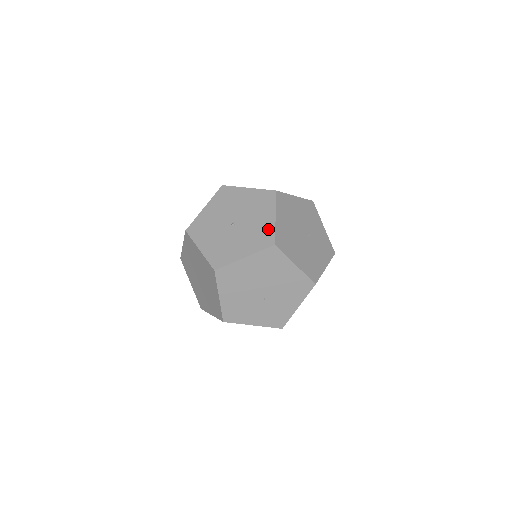
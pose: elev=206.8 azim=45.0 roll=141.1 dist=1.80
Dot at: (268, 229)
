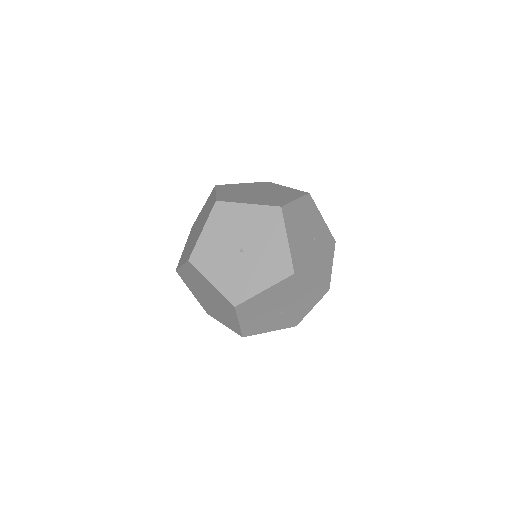
Dot at: (283, 255)
